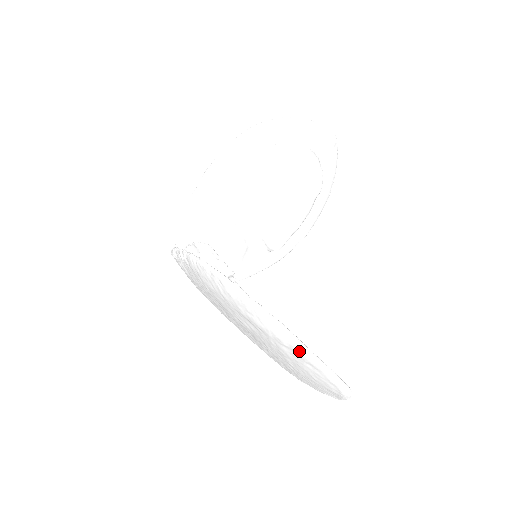
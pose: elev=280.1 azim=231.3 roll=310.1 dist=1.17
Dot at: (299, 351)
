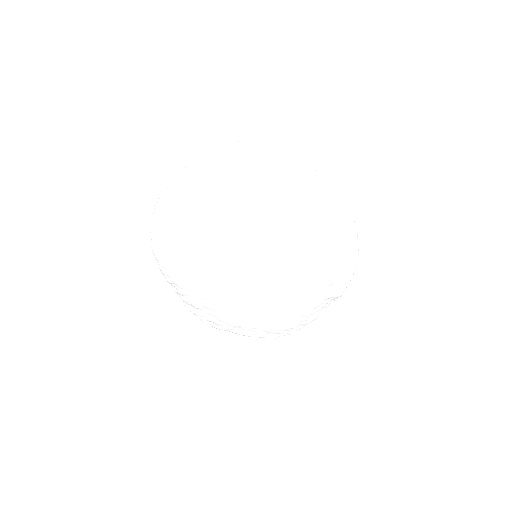
Dot at: (197, 170)
